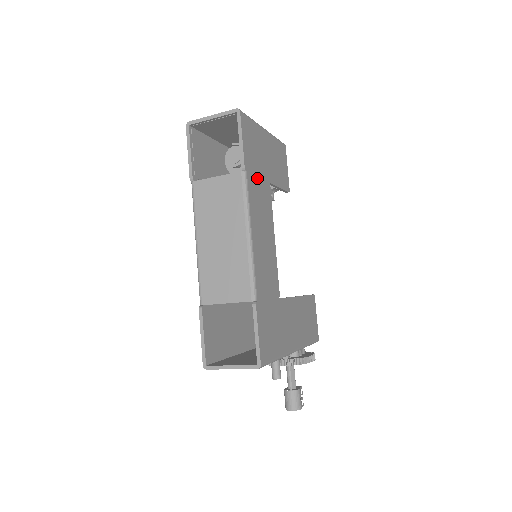
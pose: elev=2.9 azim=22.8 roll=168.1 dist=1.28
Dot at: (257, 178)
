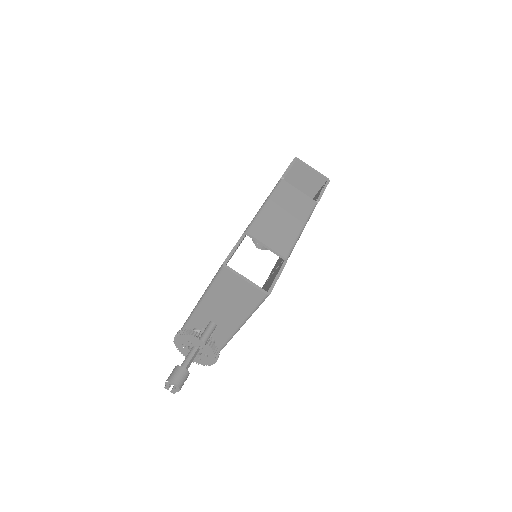
Dot at: occluded
